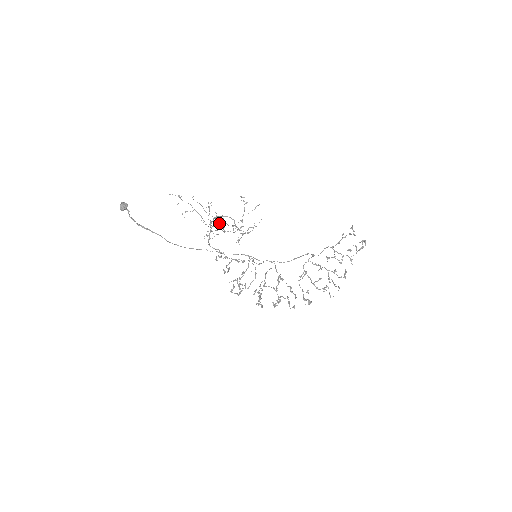
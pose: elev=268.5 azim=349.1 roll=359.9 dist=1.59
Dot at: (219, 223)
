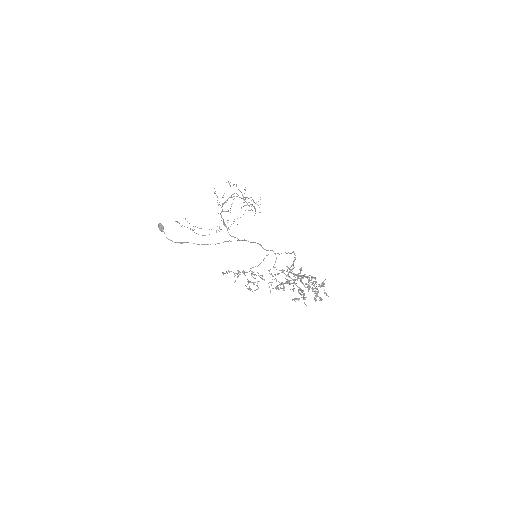
Dot at: (228, 210)
